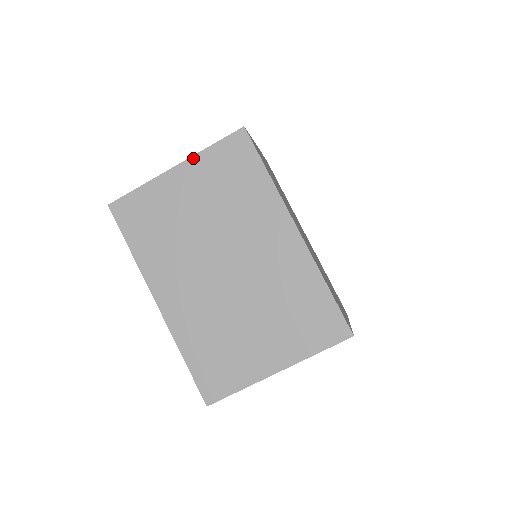
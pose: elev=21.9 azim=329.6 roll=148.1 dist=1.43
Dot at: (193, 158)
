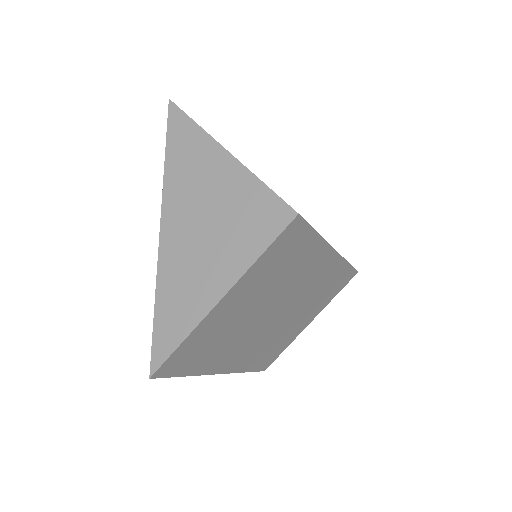
Dot at: (243, 278)
